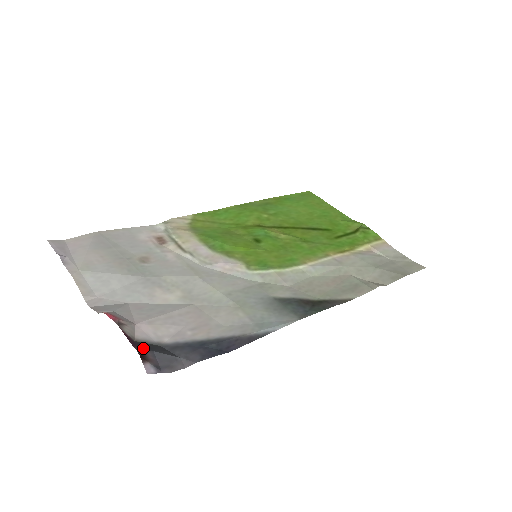
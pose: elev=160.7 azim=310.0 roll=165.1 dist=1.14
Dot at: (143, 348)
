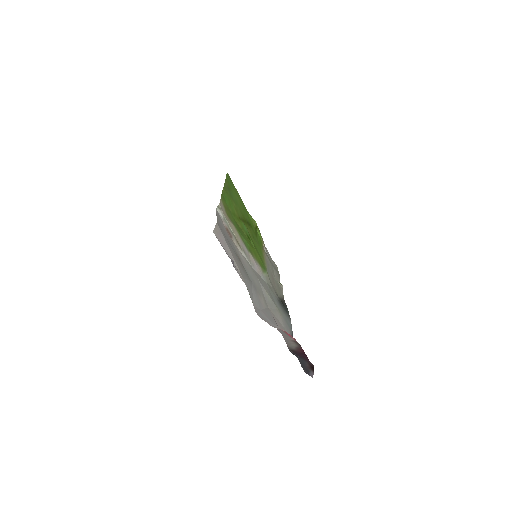
Dot at: (306, 360)
